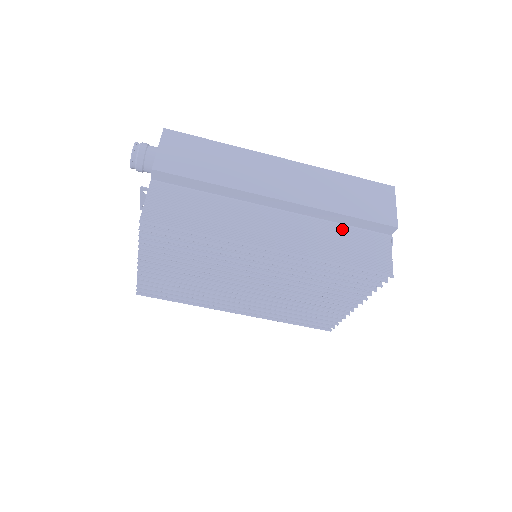
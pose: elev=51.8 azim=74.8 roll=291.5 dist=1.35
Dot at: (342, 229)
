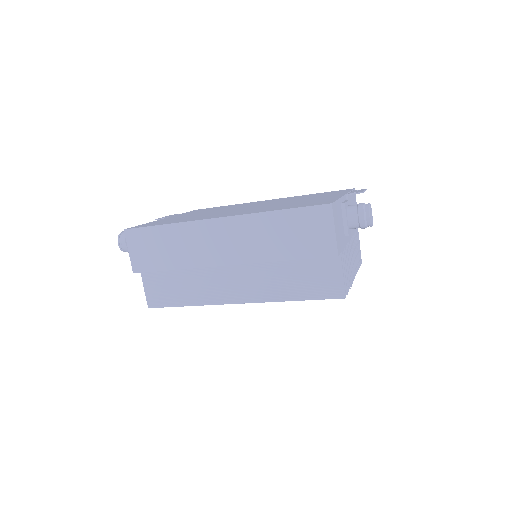
Dot at: (291, 263)
